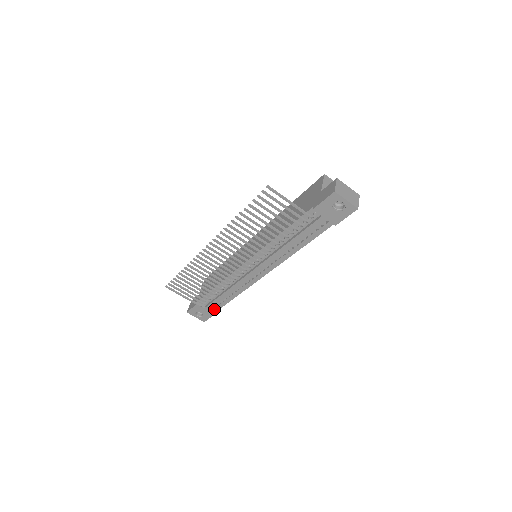
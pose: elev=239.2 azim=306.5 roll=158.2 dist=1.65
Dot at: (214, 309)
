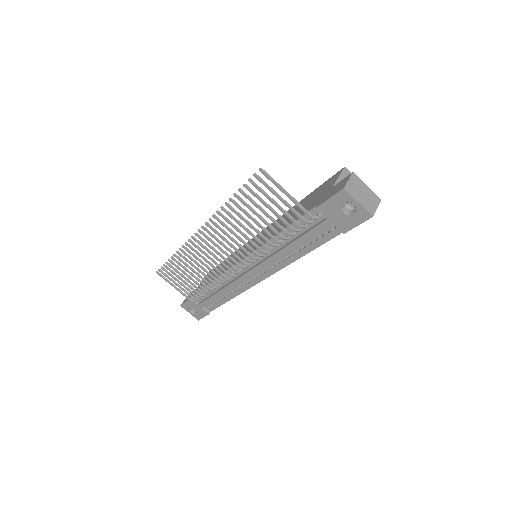
Dot at: (209, 308)
